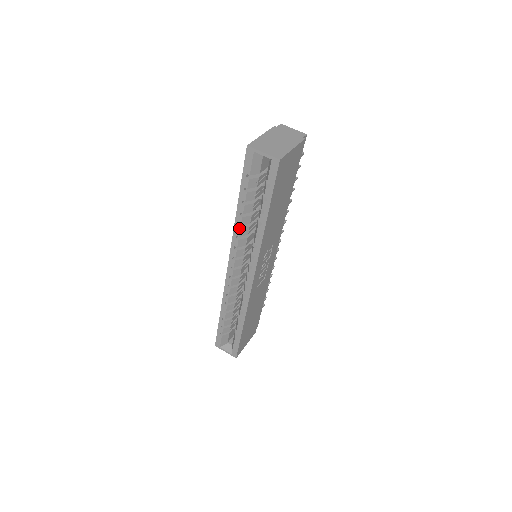
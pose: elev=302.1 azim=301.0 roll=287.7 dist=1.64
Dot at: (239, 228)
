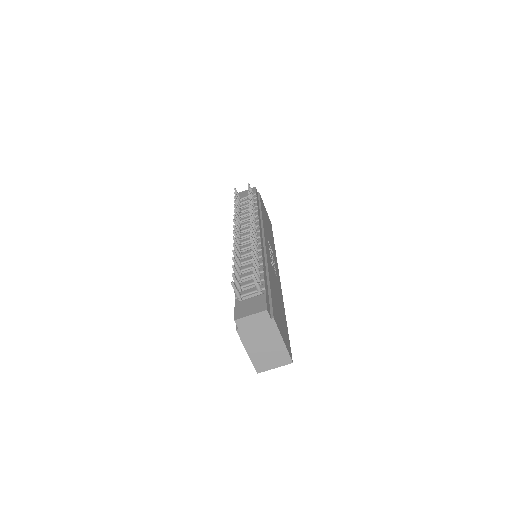
Dot at: occluded
